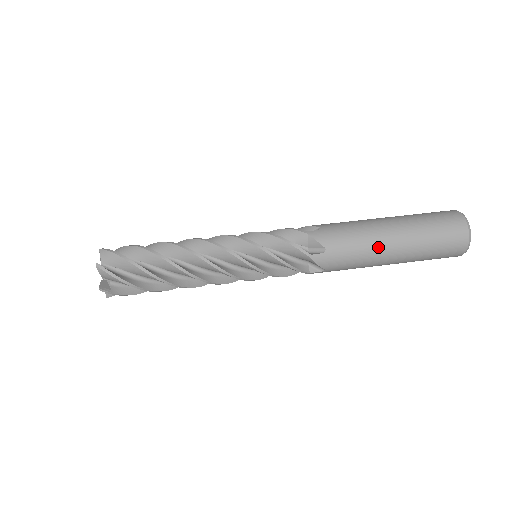
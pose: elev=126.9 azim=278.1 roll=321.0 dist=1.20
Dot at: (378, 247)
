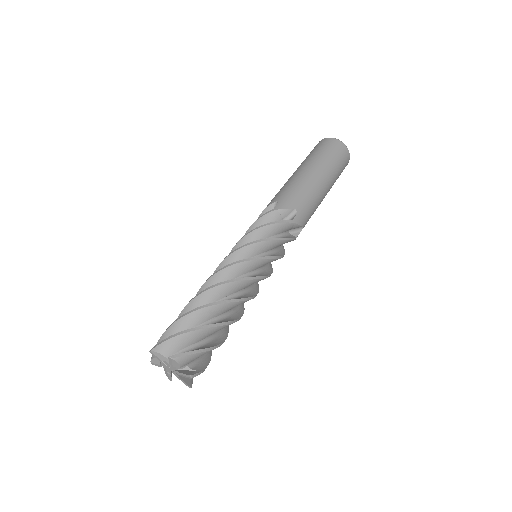
Dot at: (317, 186)
